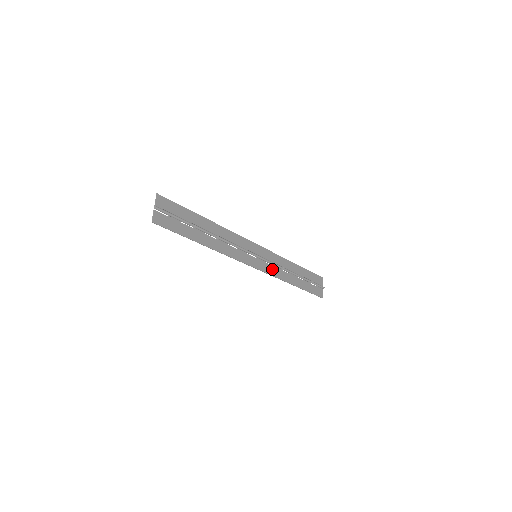
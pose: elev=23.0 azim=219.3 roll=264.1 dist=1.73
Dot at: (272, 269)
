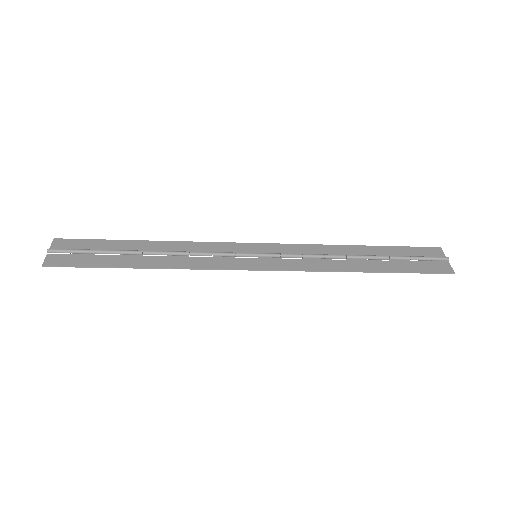
Dot at: (299, 263)
